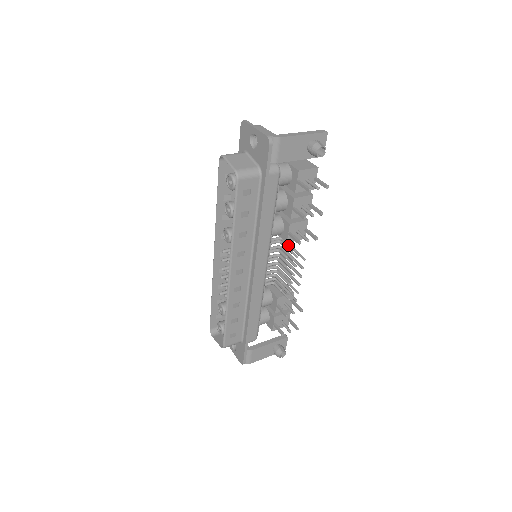
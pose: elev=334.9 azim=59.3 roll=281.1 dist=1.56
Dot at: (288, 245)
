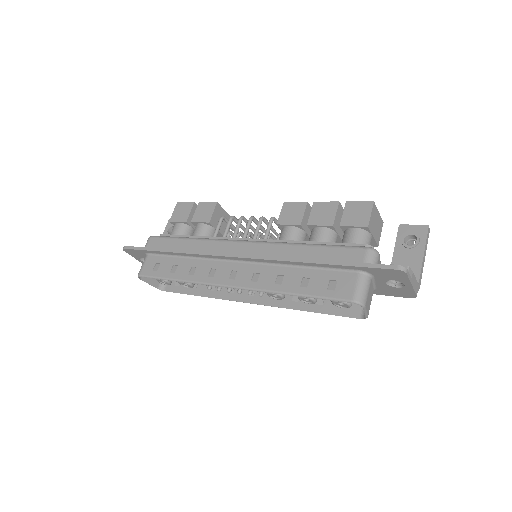
Dot at: occluded
